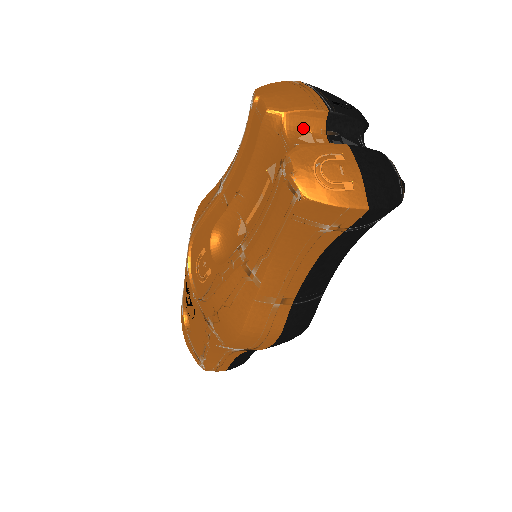
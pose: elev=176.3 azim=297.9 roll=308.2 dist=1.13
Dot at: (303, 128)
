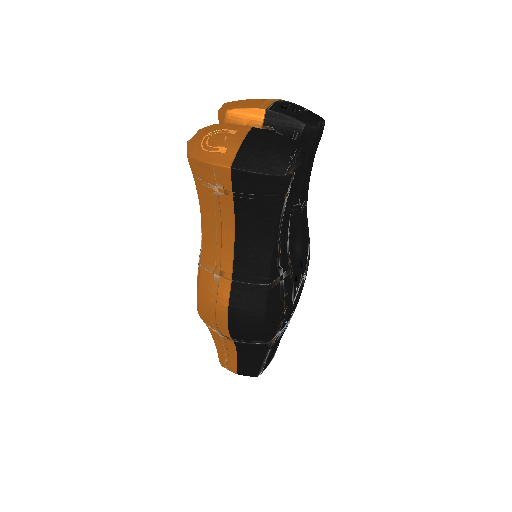
Dot at: (240, 122)
